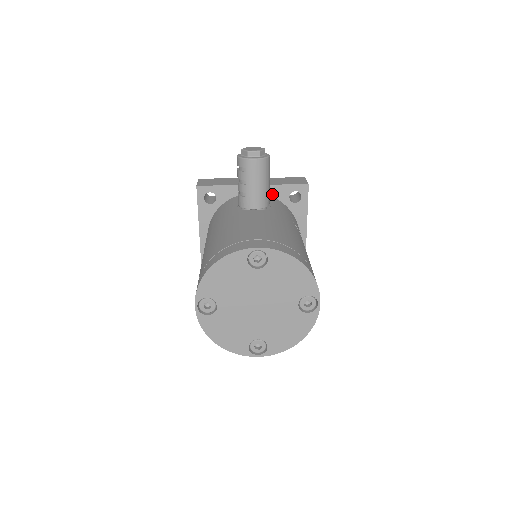
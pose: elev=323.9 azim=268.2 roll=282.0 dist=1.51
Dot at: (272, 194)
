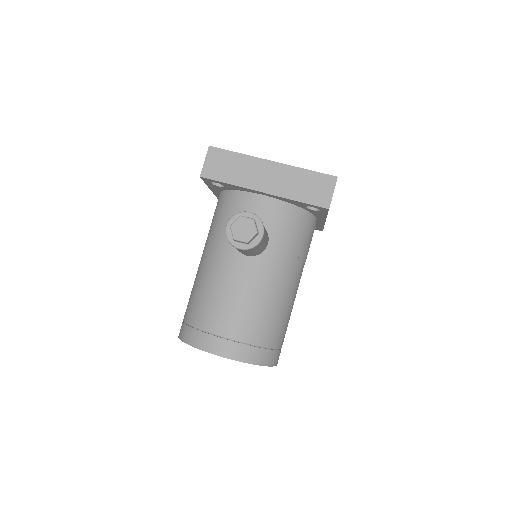
Dot at: (286, 201)
